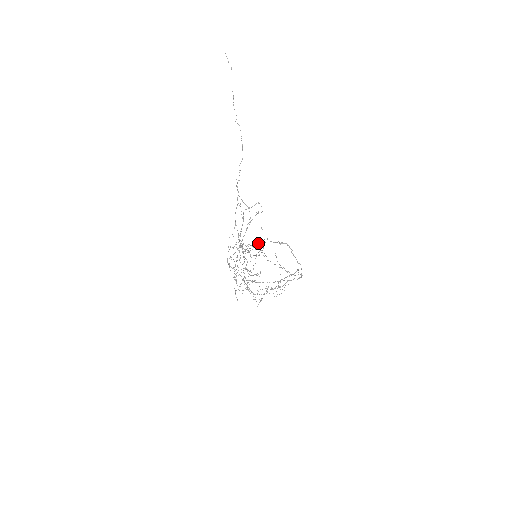
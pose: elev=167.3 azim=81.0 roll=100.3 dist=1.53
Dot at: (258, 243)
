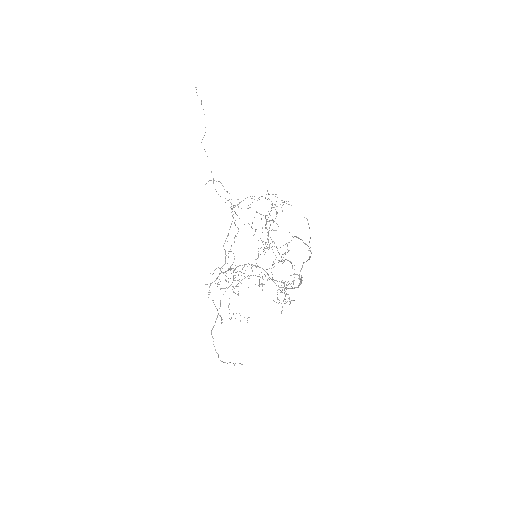
Dot at: occluded
